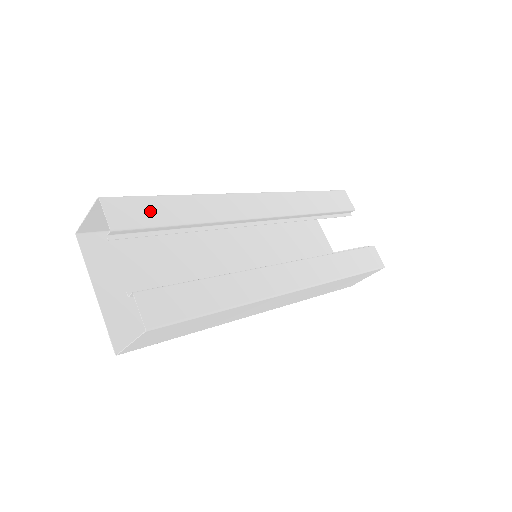
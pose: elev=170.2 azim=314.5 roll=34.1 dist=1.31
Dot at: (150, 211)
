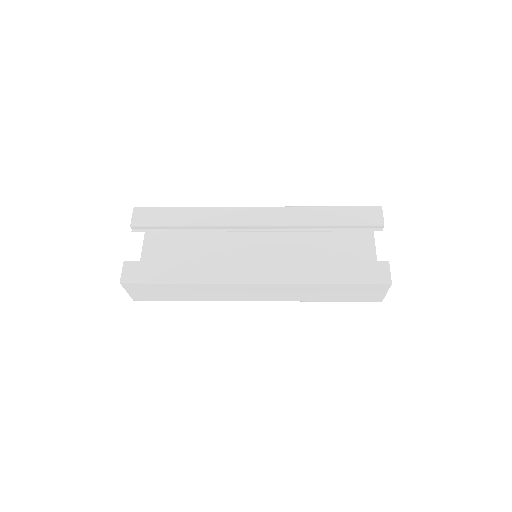
Dot at: (161, 216)
